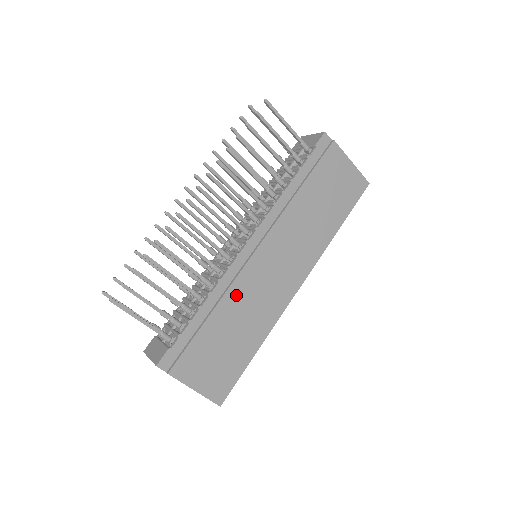
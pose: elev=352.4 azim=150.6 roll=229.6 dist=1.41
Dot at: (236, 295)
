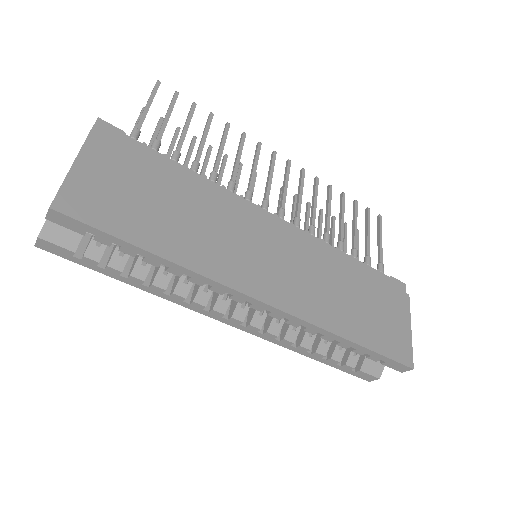
Dot at: (219, 207)
